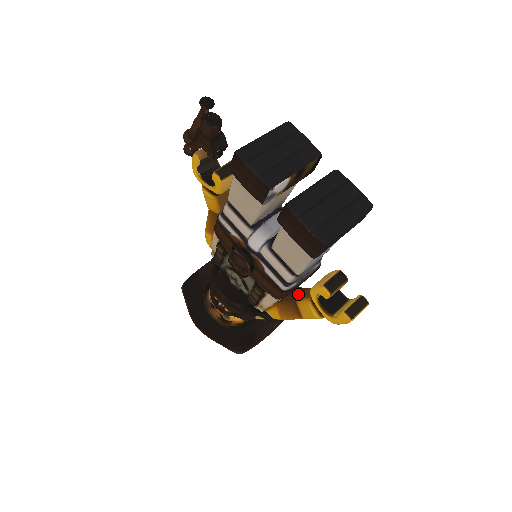
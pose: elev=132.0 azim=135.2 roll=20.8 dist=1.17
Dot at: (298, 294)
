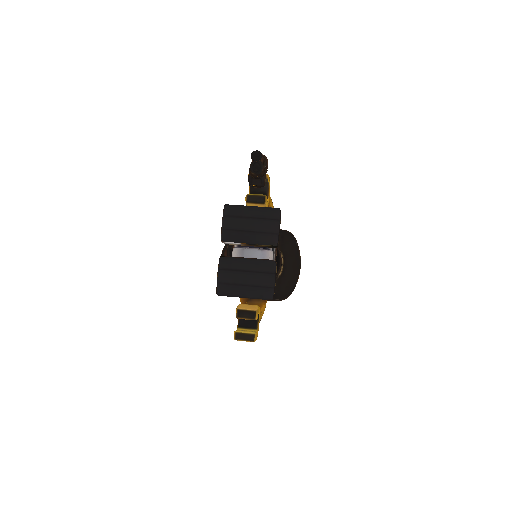
Dot at: occluded
